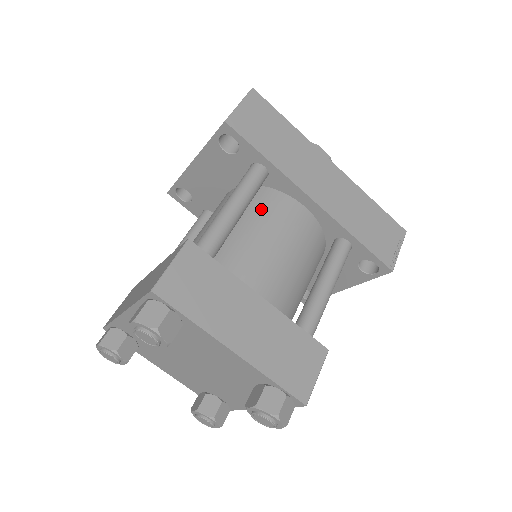
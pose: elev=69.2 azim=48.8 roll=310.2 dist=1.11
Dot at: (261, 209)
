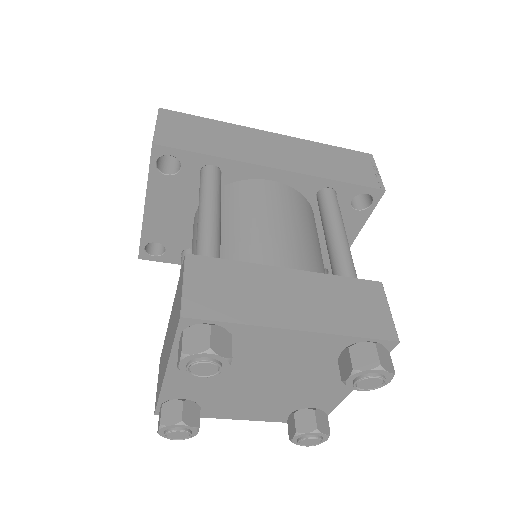
Dot at: (234, 204)
